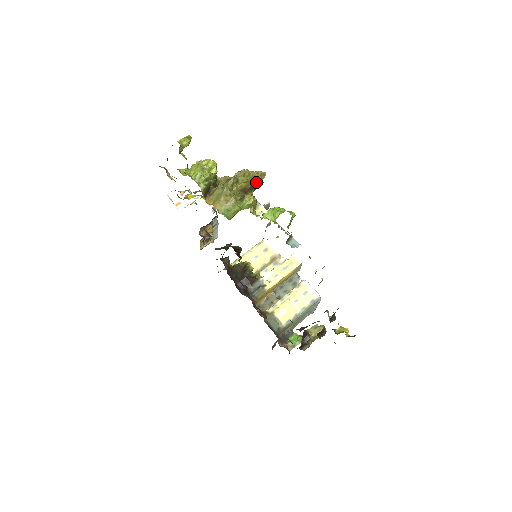
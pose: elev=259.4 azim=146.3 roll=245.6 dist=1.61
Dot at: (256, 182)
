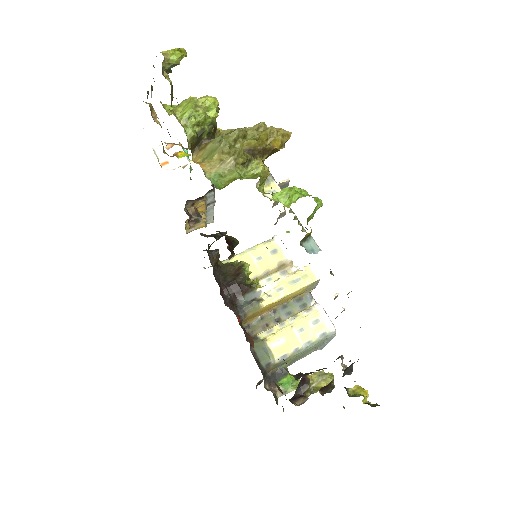
Dot at: (273, 143)
